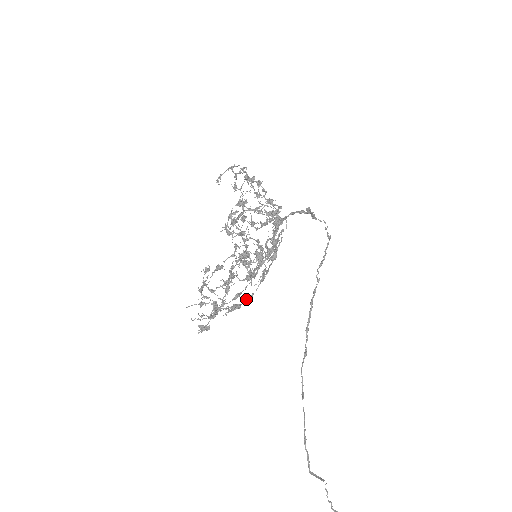
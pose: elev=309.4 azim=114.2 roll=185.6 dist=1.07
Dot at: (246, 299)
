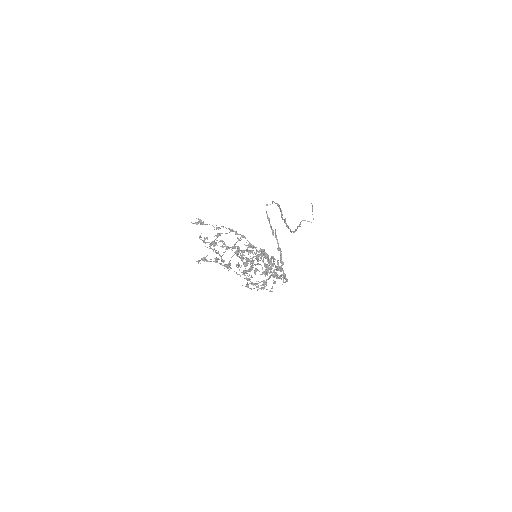
Dot at: occluded
